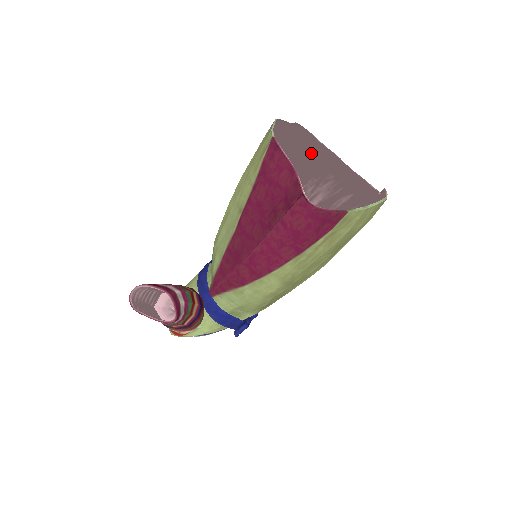
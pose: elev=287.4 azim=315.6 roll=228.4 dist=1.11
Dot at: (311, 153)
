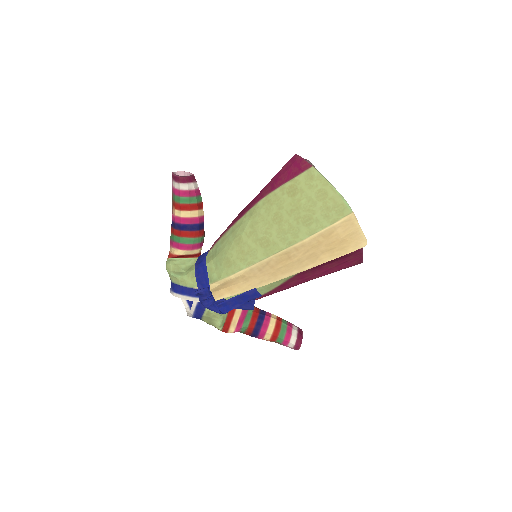
Dot at: occluded
